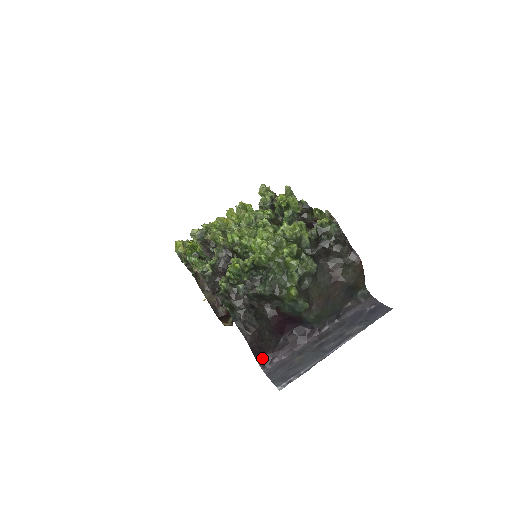
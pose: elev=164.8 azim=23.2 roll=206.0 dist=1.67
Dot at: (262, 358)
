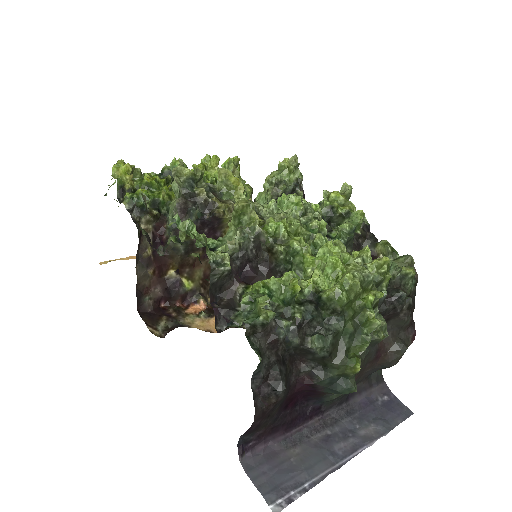
Dot at: (246, 439)
